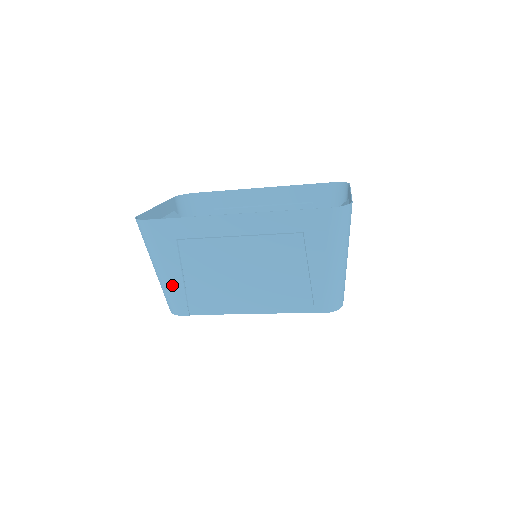
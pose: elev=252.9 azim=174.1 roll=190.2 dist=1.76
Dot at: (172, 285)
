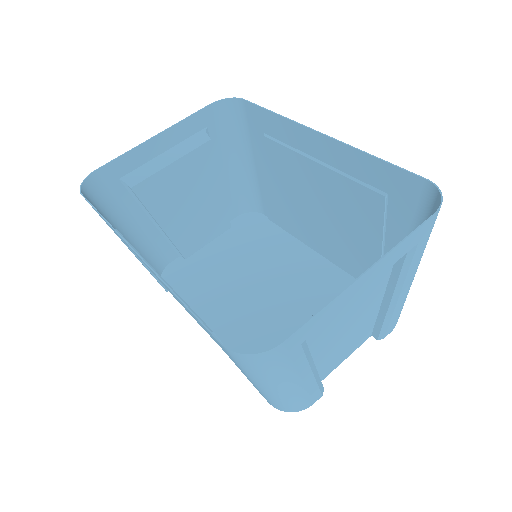
Dot at: occluded
